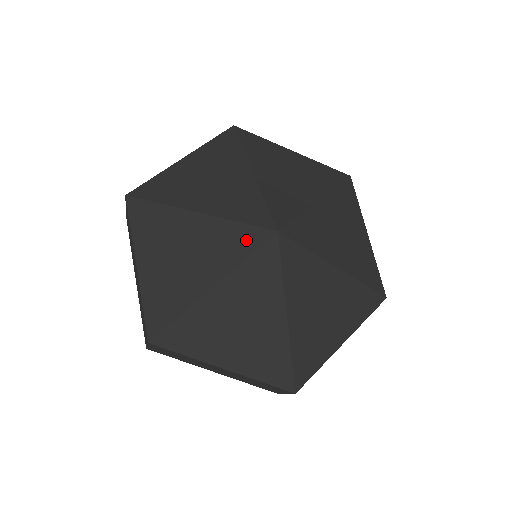
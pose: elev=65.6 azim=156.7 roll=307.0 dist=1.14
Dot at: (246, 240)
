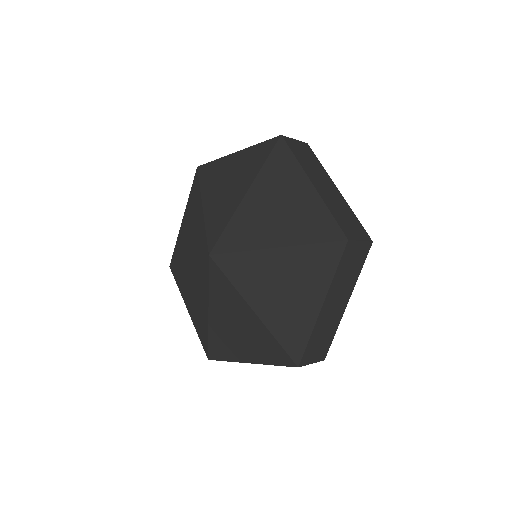
Dot at: (204, 270)
